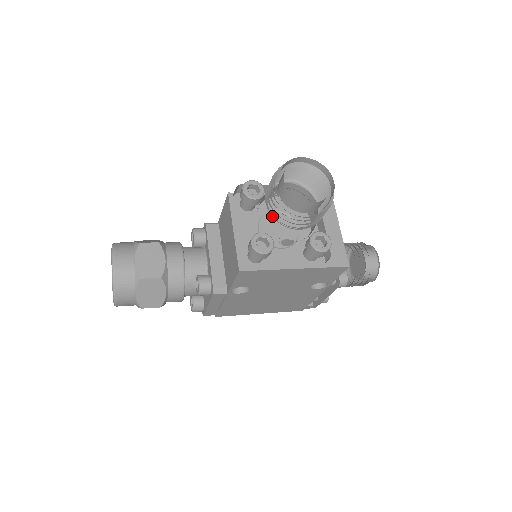
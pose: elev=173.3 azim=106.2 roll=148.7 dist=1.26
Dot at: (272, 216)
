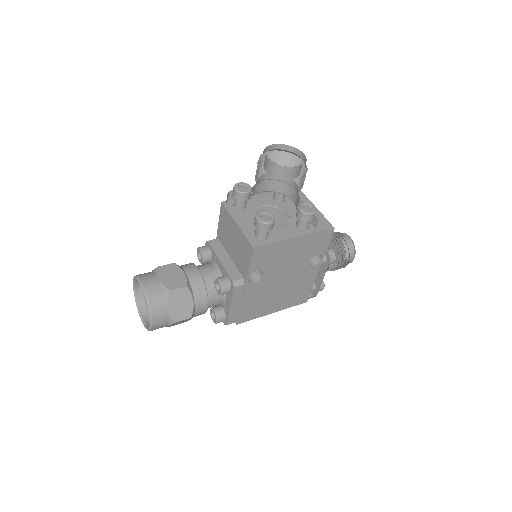
Dot at: occluded
